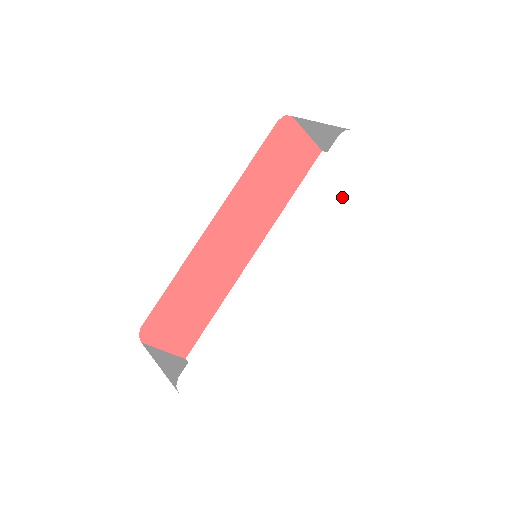
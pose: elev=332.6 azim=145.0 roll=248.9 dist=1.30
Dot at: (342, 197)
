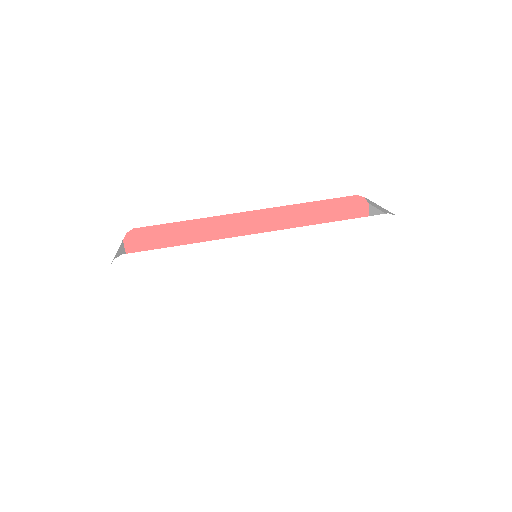
Dot at: (354, 266)
